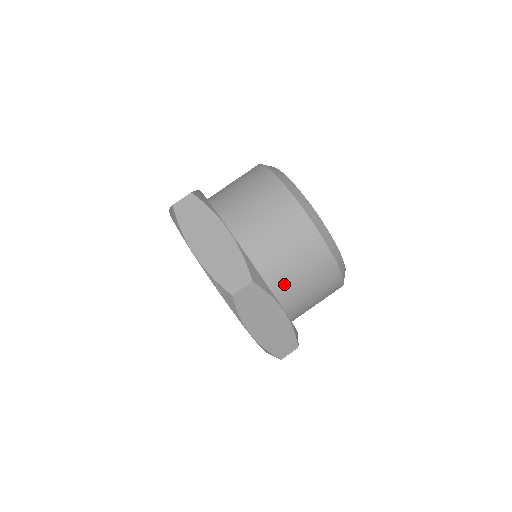
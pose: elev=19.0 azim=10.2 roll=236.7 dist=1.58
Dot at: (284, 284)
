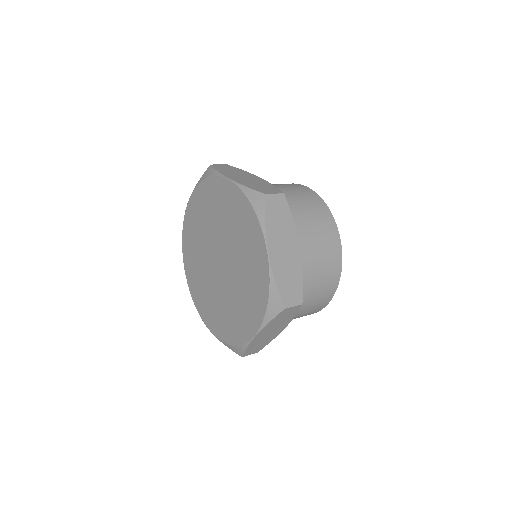
Dot at: (299, 232)
